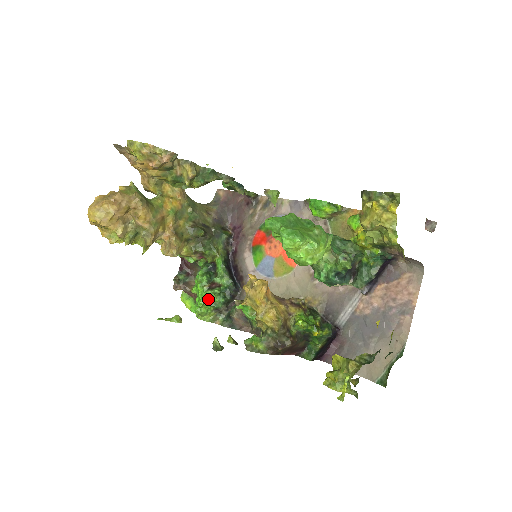
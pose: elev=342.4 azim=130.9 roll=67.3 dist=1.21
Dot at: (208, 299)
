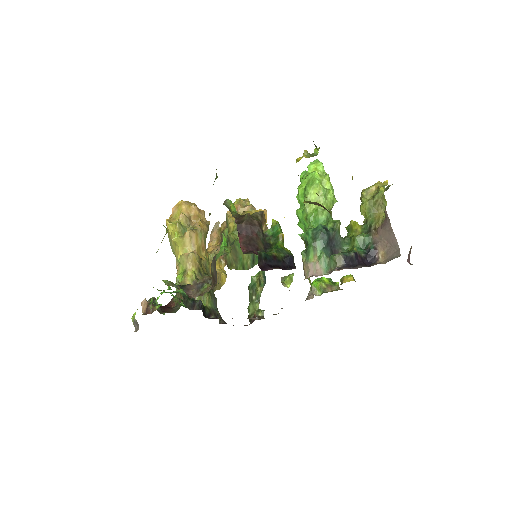
Dot at: (173, 292)
